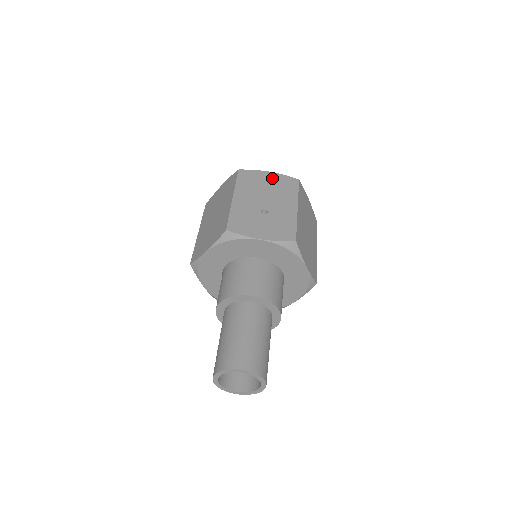
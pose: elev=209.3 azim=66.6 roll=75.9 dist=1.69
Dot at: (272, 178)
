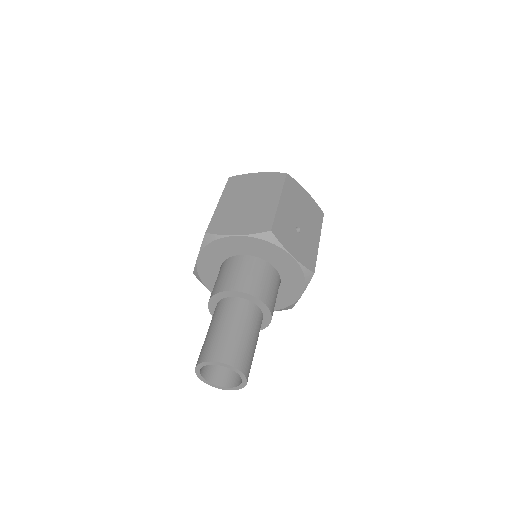
Dot at: (308, 199)
